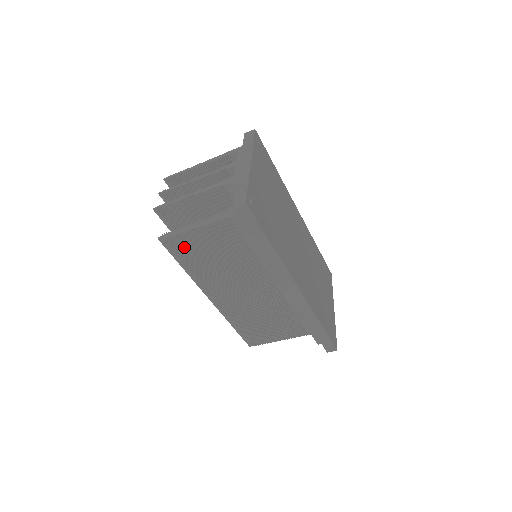
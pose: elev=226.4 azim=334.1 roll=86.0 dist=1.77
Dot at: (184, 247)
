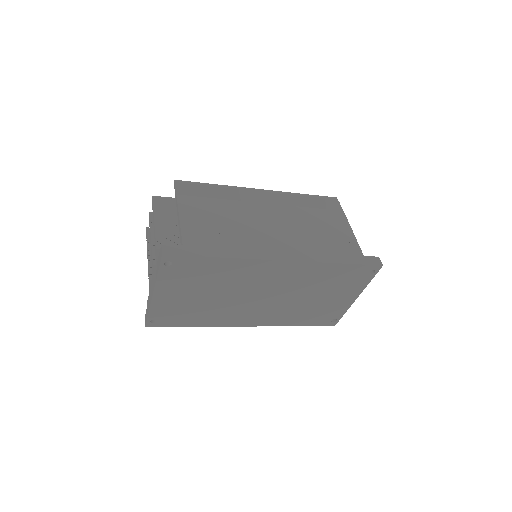
Dot at: occluded
